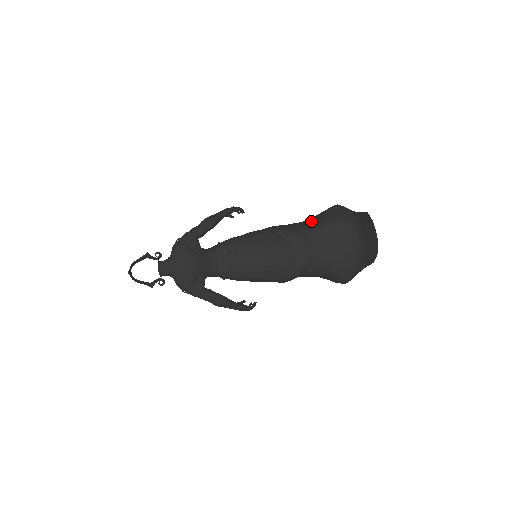
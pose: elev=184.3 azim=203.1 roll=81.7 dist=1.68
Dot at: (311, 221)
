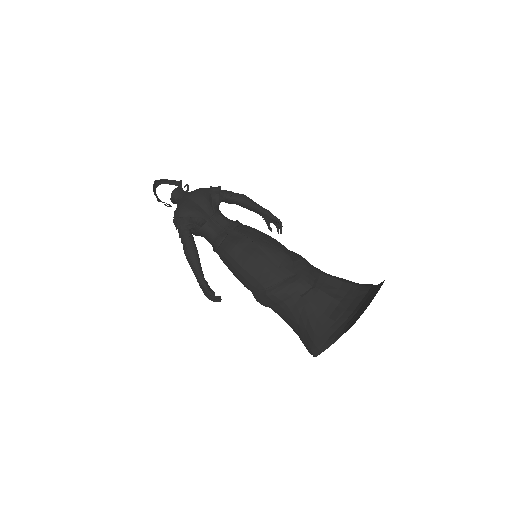
Dot at: occluded
